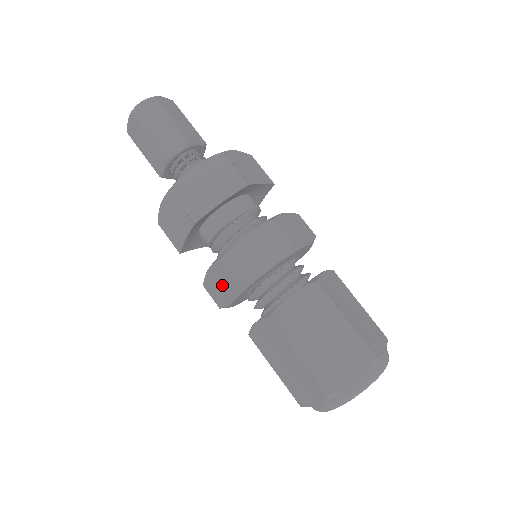
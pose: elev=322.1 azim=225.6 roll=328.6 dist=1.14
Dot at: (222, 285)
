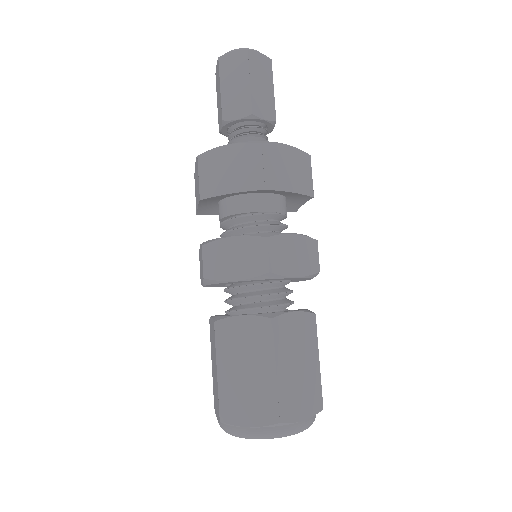
Dot at: (201, 266)
